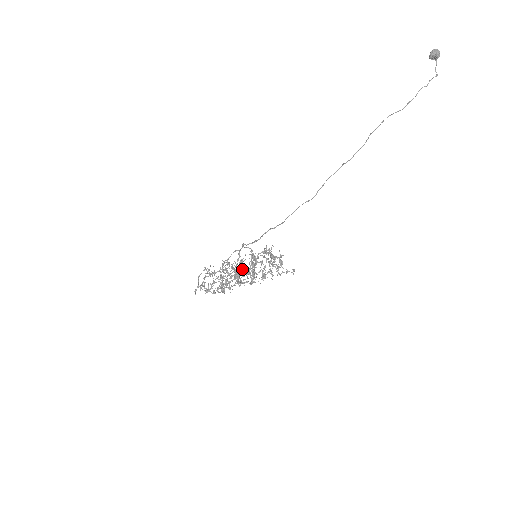
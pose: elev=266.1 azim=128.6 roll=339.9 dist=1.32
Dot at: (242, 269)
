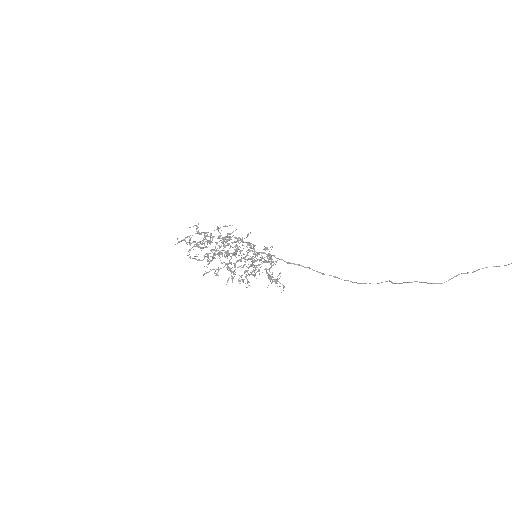
Dot at: (236, 257)
